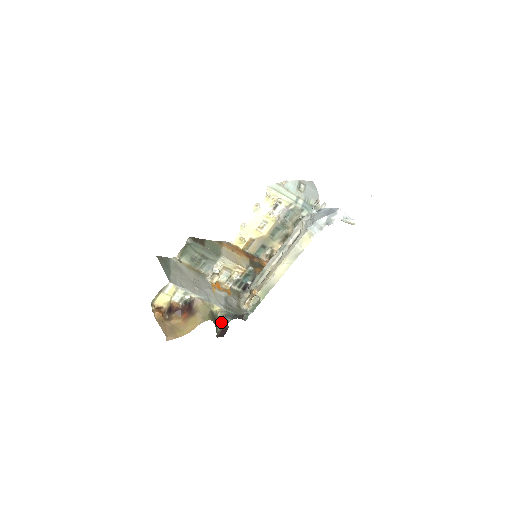
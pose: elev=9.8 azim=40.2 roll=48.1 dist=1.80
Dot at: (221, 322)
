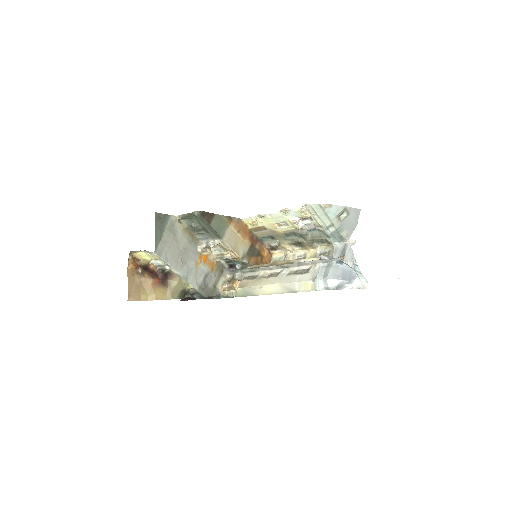
Dot at: (190, 294)
